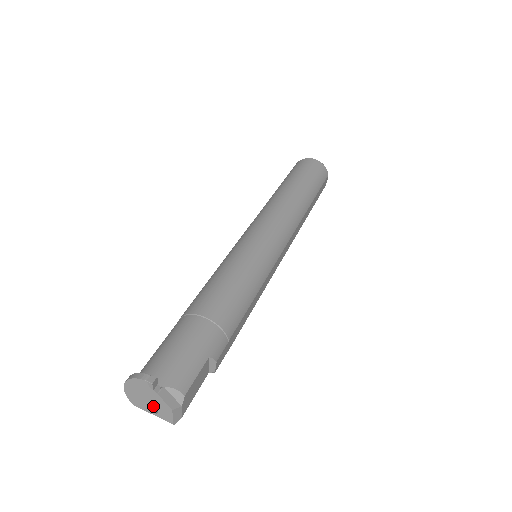
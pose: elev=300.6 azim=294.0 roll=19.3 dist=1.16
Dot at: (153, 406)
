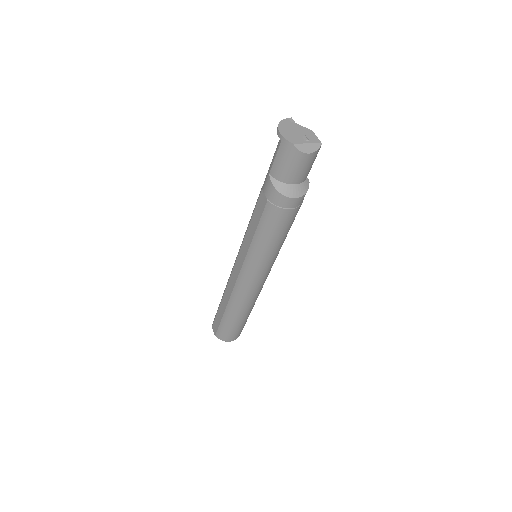
Dot at: (303, 136)
